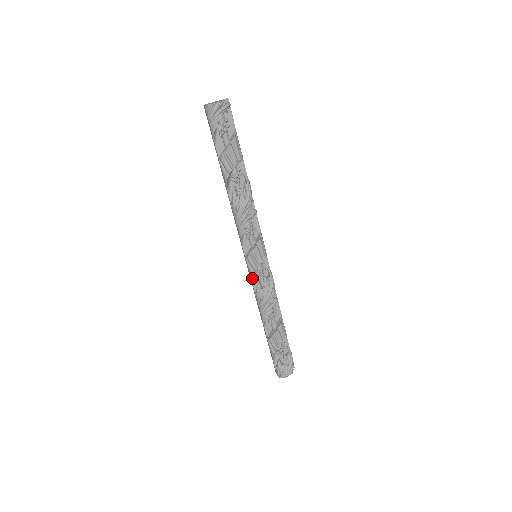
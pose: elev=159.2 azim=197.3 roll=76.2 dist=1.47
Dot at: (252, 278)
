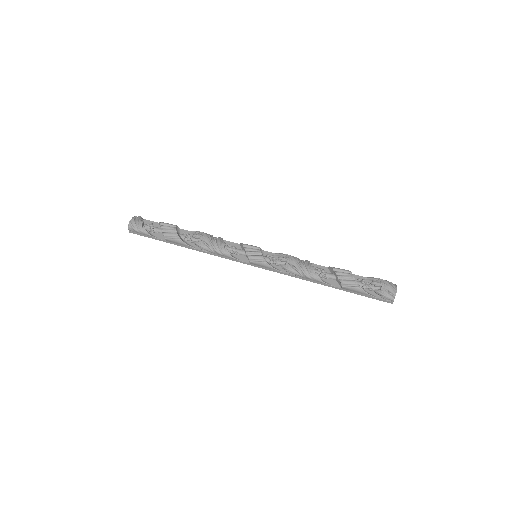
Dot at: (271, 267)
